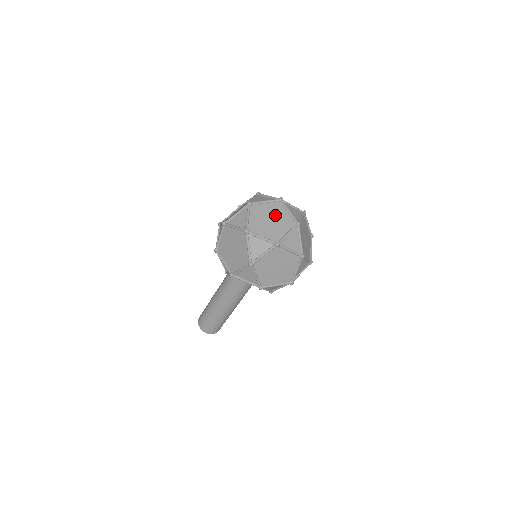
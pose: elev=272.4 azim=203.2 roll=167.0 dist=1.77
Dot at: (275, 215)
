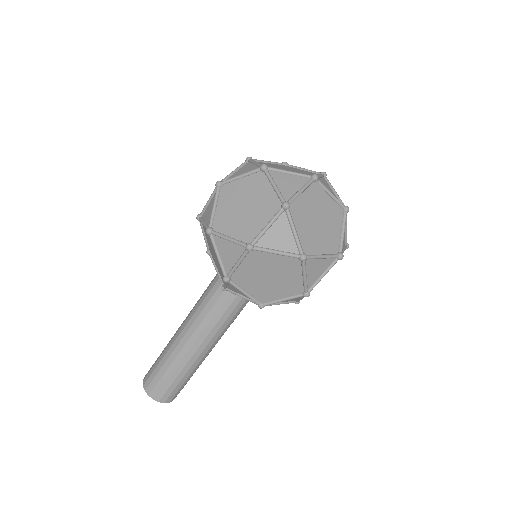
Dot at: (298, 171)
